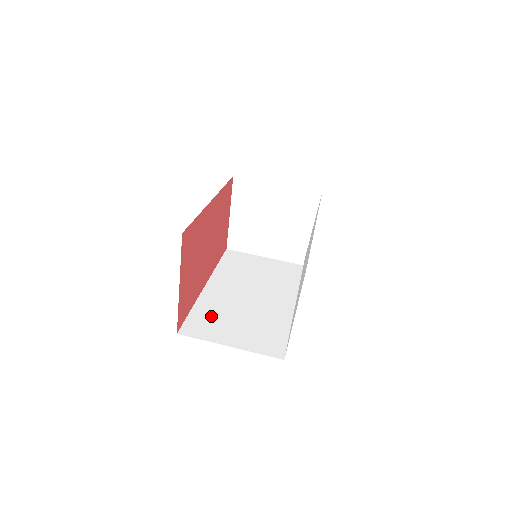
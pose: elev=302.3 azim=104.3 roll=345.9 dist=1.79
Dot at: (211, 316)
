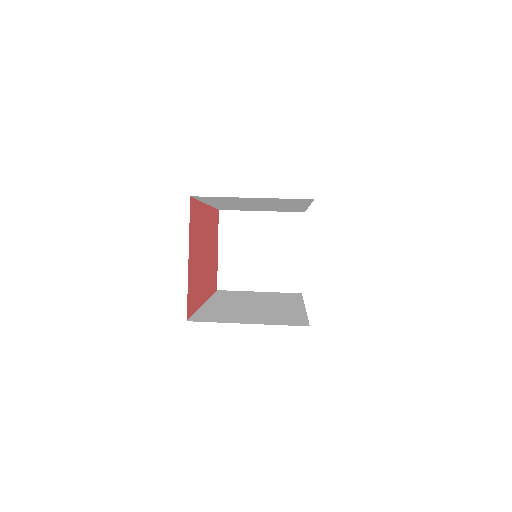
Dot at: (219, 313)
